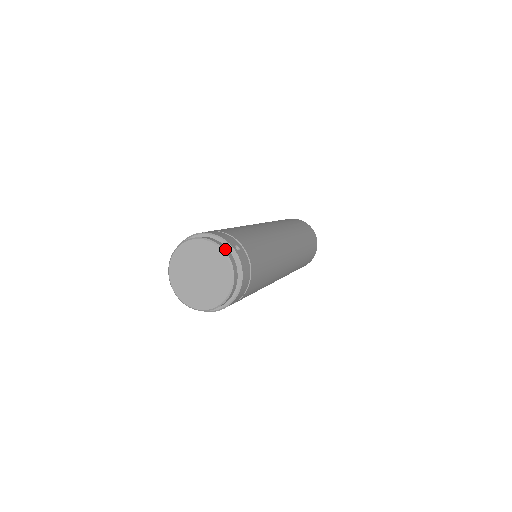
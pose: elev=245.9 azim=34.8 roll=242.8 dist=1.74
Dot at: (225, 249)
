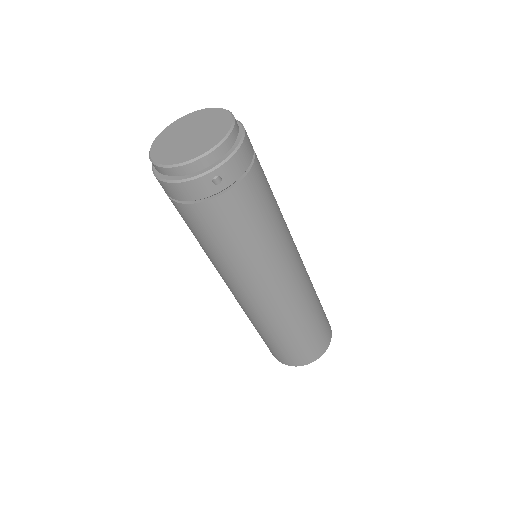
Dot at: occluded
